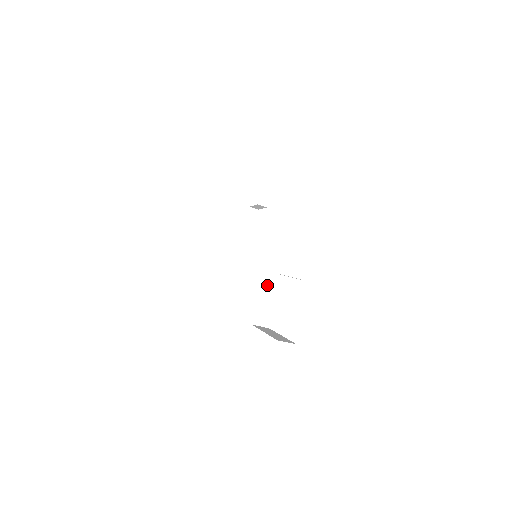
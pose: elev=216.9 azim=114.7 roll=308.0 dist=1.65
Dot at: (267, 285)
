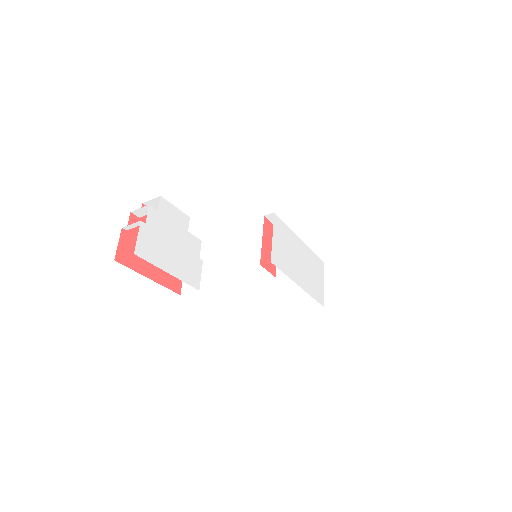
Dot at: occluded
